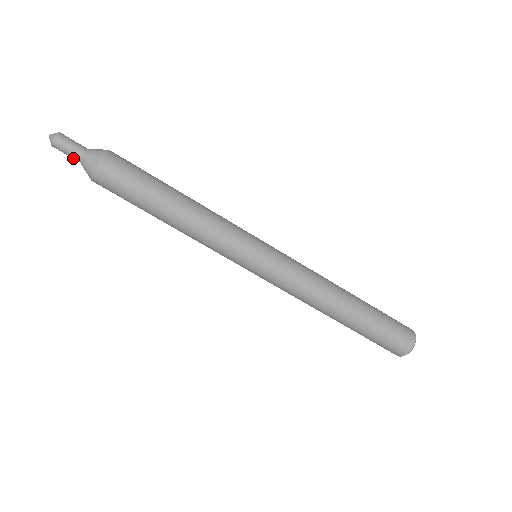
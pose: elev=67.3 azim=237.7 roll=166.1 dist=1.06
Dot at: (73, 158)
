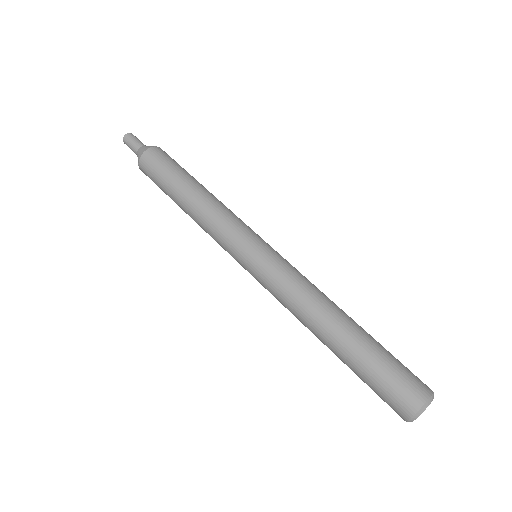
Dot at: (136, 145)
